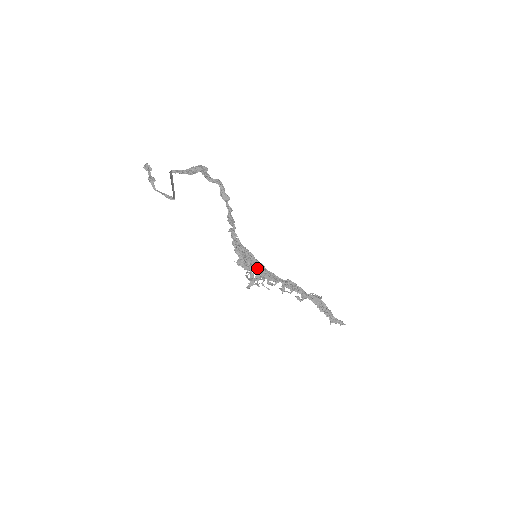
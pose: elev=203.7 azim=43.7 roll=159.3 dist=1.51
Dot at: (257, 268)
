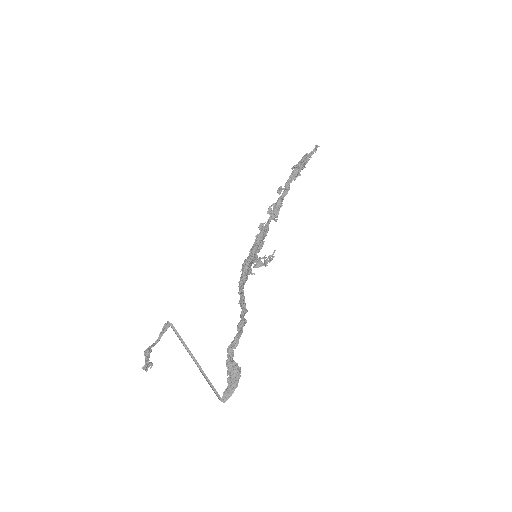
Dot at: (257, 252)
